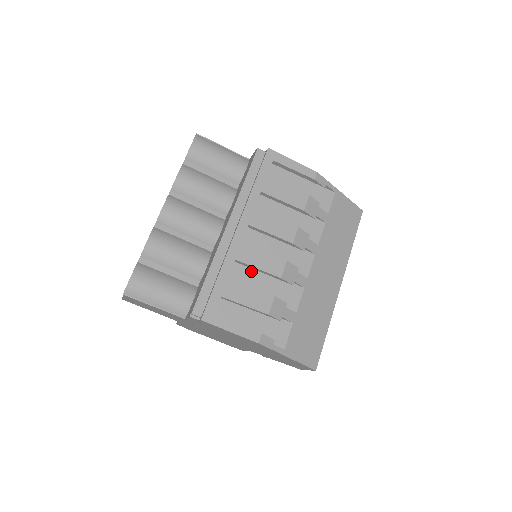
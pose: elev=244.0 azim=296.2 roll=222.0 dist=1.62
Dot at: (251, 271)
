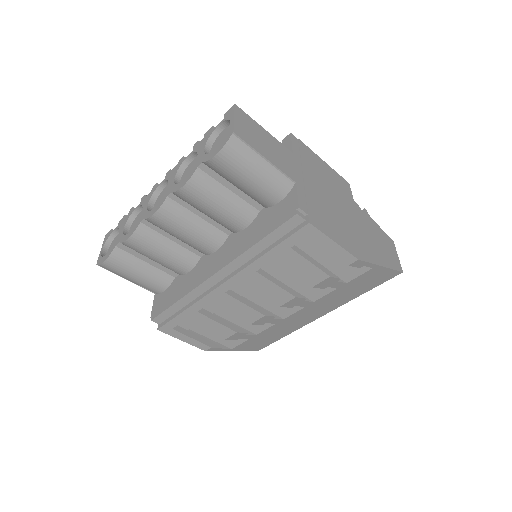
Dot at: occluded
